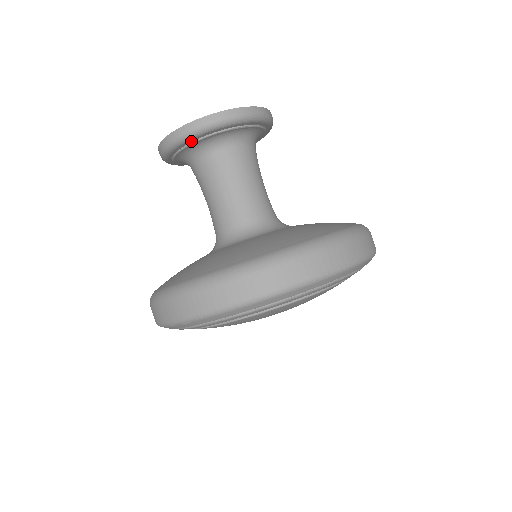
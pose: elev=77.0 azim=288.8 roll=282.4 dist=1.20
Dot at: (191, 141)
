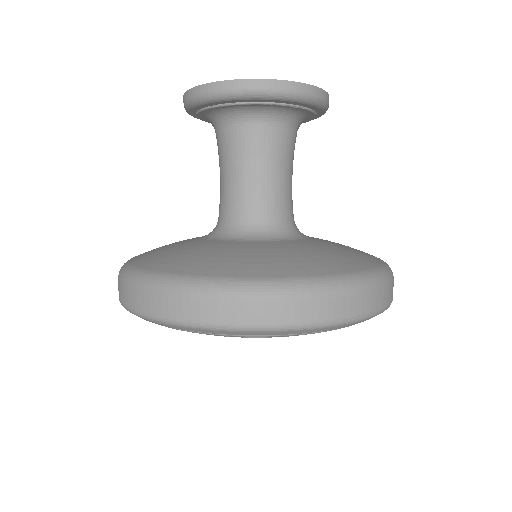
Dot at: (229, 102)
